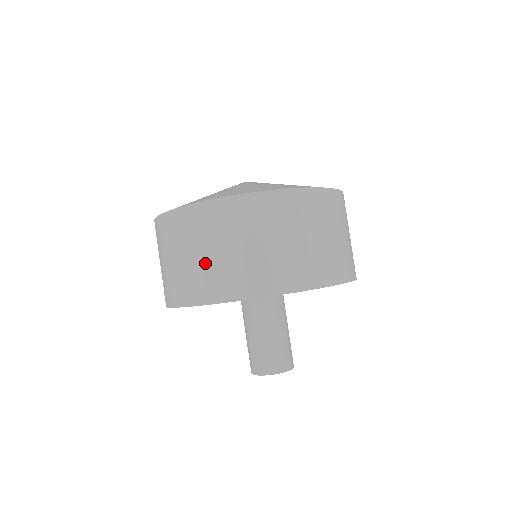
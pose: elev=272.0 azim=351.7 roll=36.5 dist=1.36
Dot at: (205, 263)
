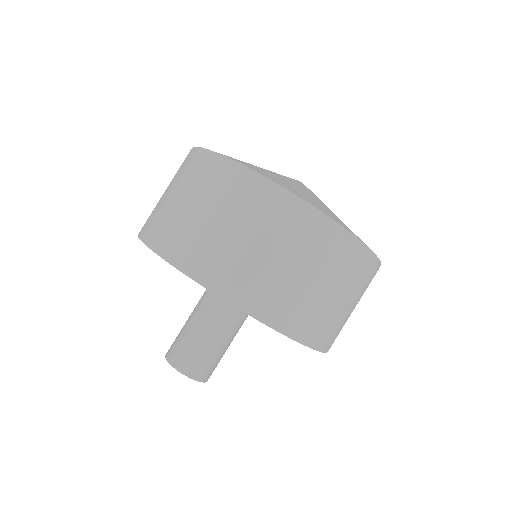
Dot at: (204, 227)
